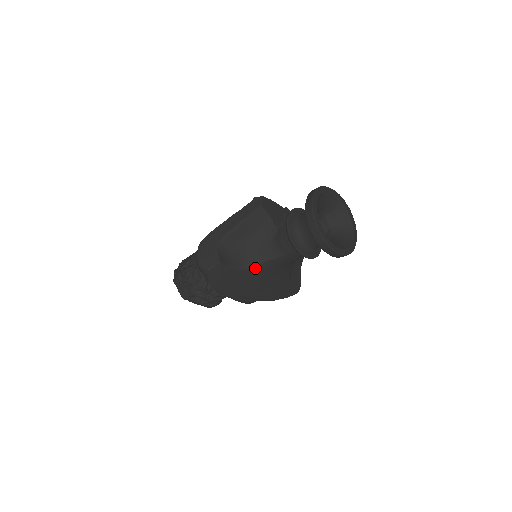
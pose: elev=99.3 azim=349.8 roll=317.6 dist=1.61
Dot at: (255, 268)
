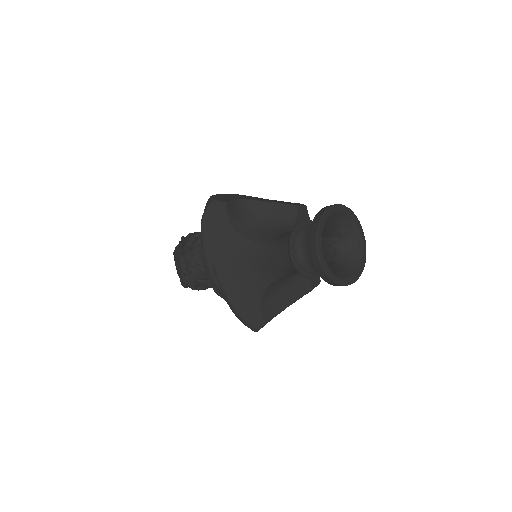
Dot at: (245, 242)
